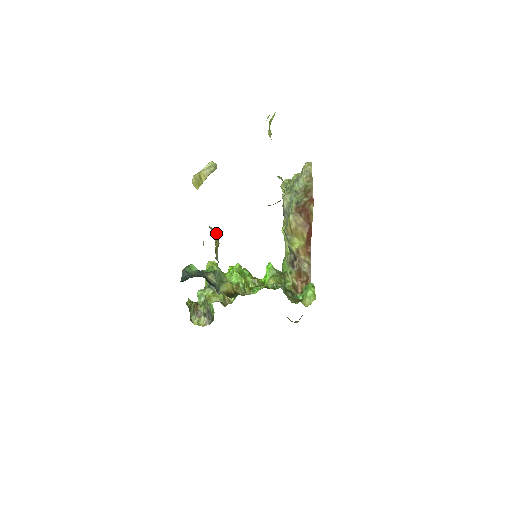
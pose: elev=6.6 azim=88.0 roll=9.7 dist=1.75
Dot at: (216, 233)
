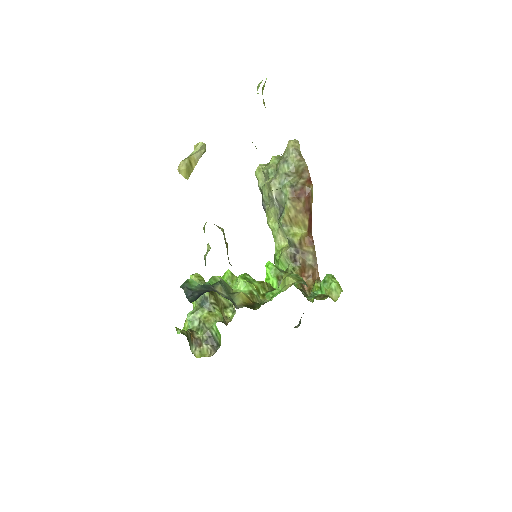
Dot at: (223, 231)
